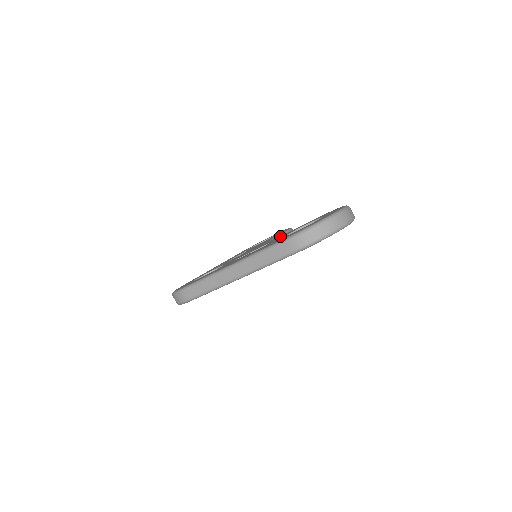
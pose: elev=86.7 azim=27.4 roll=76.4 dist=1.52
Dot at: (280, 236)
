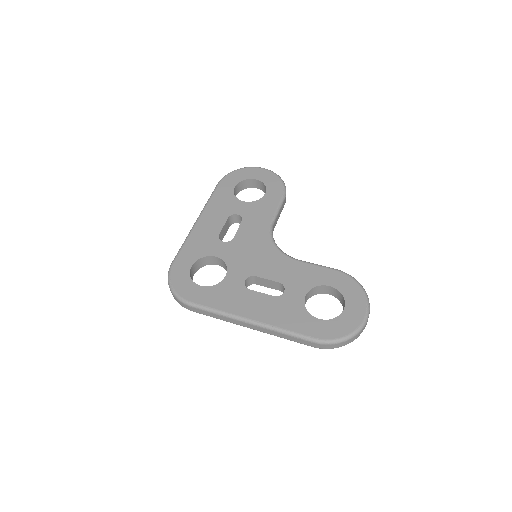
Dot at: (292, 269)
